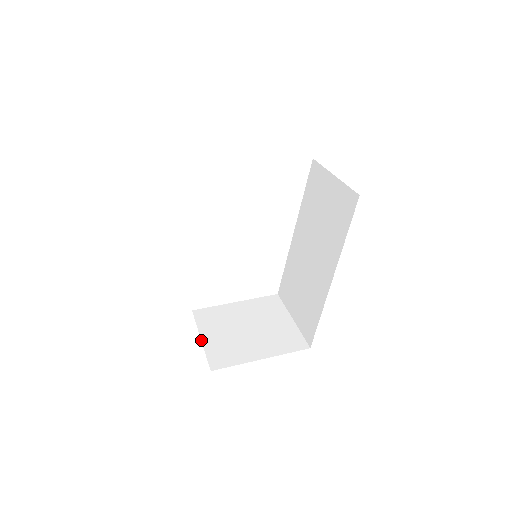
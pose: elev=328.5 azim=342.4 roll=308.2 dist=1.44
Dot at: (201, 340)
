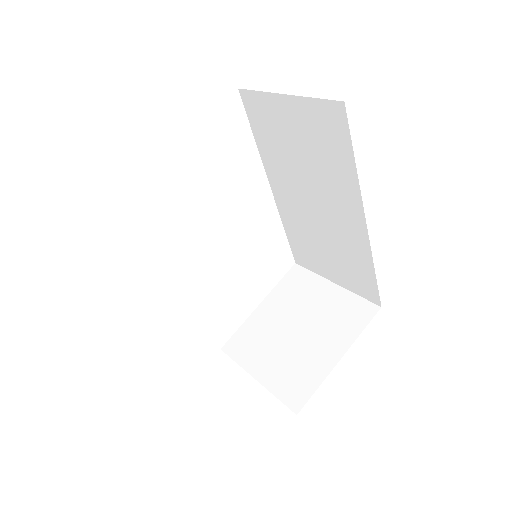
Dot at: occluded
